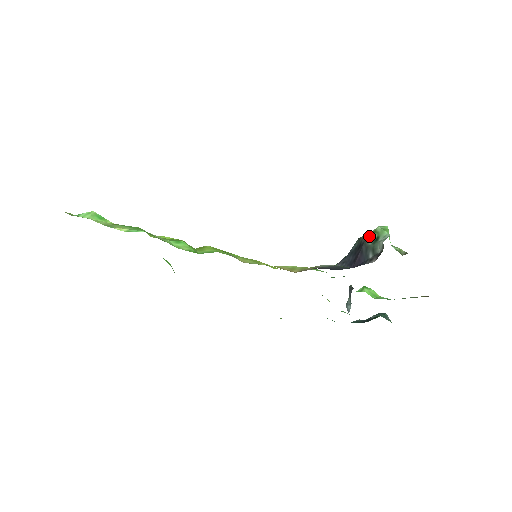
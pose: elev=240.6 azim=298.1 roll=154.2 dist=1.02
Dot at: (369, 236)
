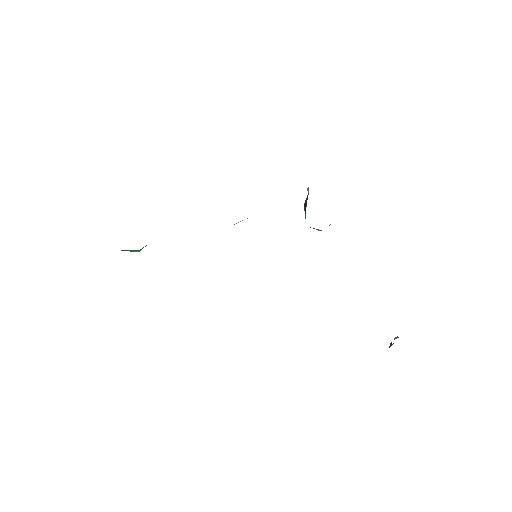
Dot at: occluded
